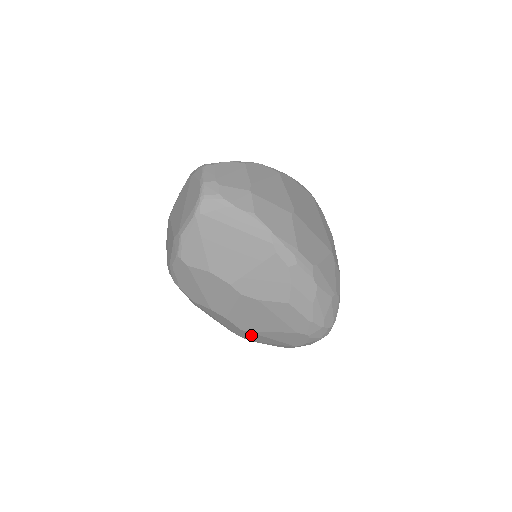
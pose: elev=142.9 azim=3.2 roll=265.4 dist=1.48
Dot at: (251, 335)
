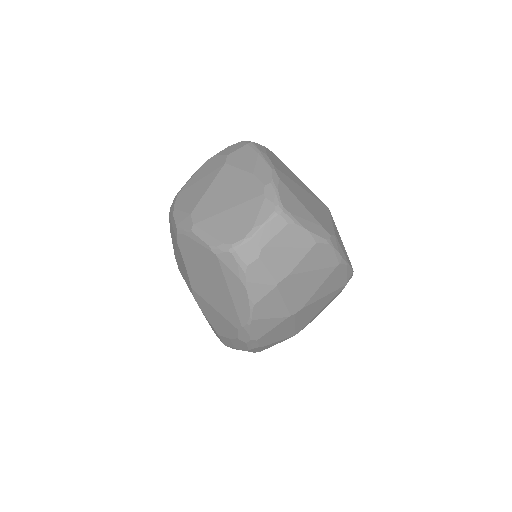
Dot at: occluded
